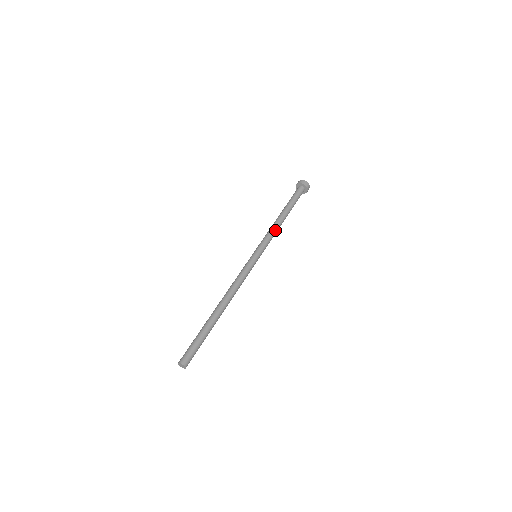
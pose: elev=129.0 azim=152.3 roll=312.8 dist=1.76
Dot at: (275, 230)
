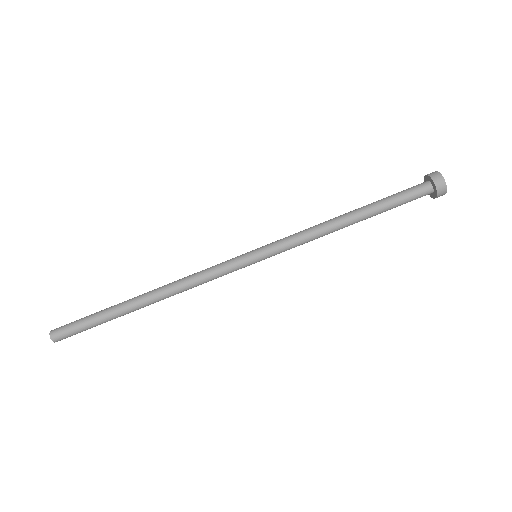
Dot at: (317, 238)
